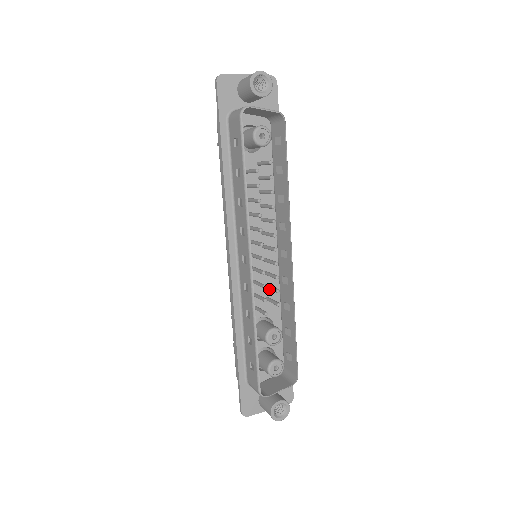
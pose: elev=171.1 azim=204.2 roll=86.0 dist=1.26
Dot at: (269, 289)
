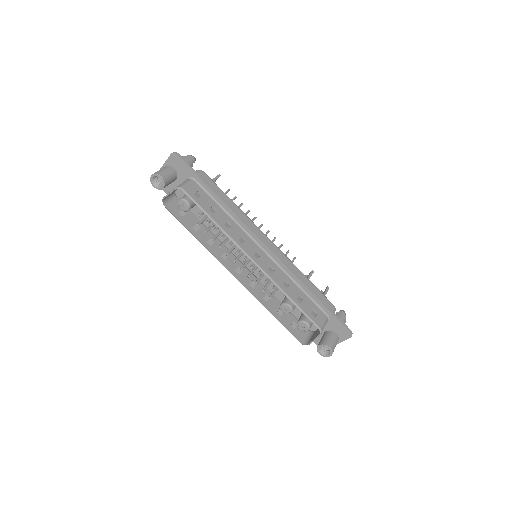
Dot at: occluded
